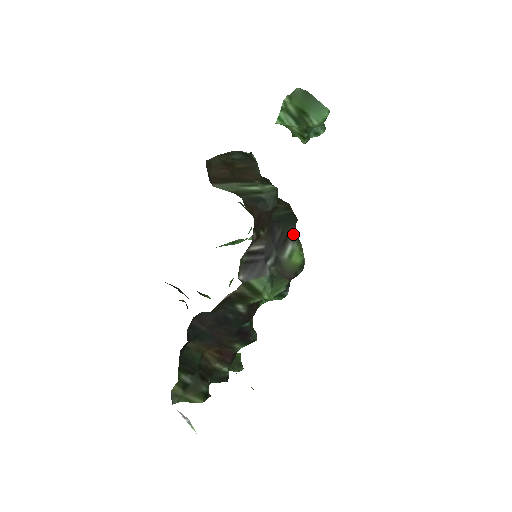
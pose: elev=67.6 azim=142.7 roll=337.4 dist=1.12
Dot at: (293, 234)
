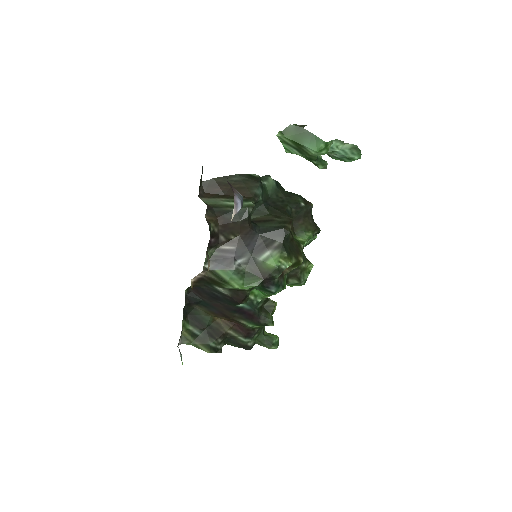
Dot at: (278, 243)
